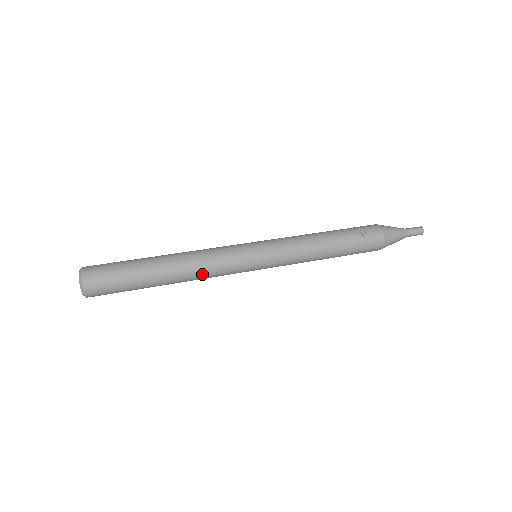
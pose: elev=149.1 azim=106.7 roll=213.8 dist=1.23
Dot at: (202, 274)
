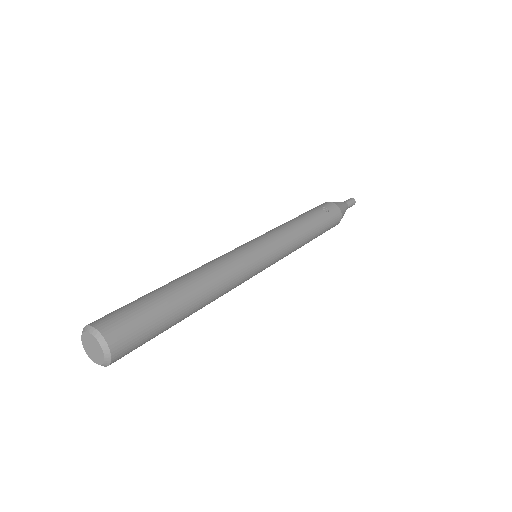
Dot at: (225, 285)
